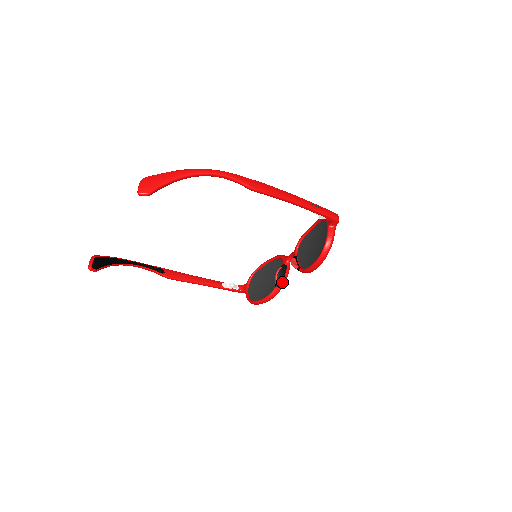
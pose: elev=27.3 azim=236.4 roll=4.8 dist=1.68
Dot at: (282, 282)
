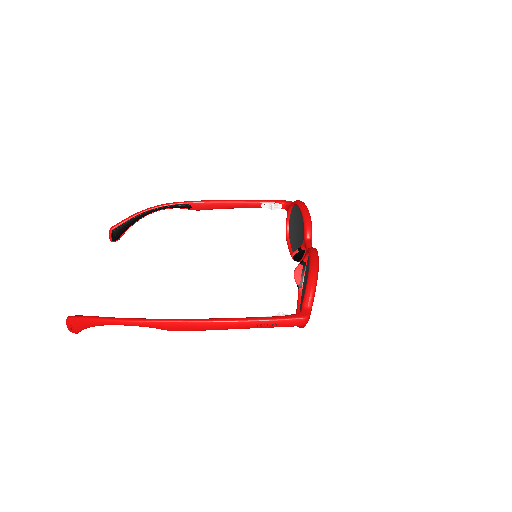
Dot at: (300, 260)
